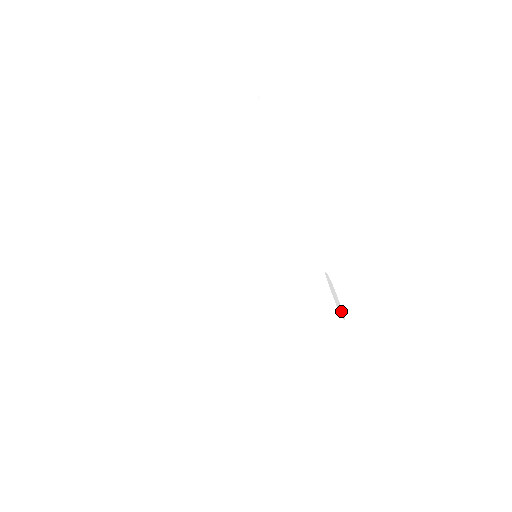
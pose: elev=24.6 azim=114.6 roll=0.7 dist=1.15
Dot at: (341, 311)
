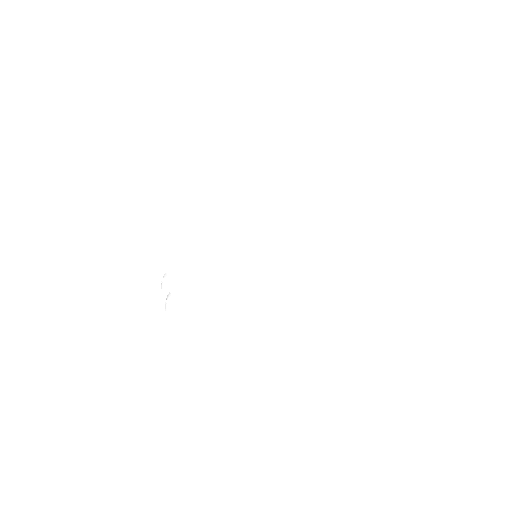
Dot at: occluded
